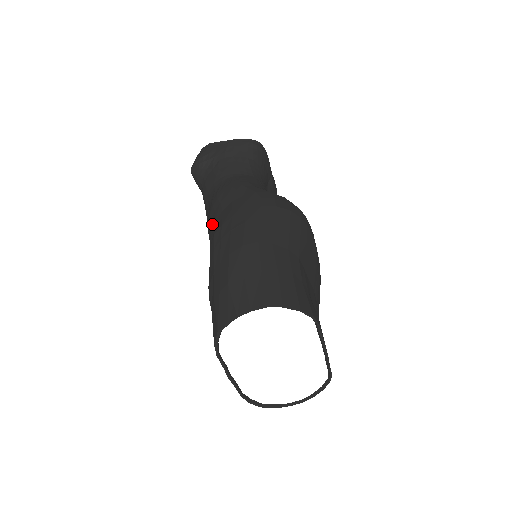
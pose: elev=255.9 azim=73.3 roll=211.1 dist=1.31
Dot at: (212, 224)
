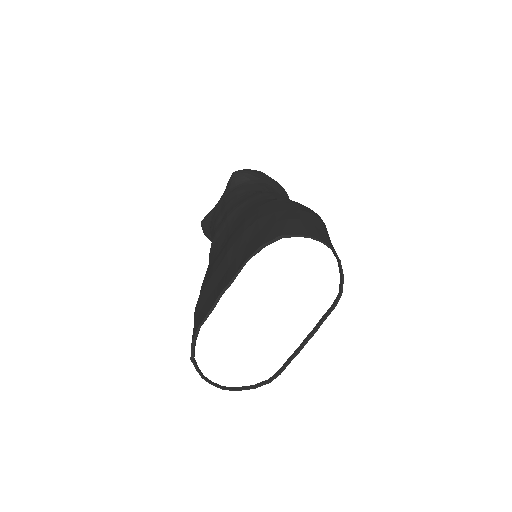
Dot at: (257, 201)
